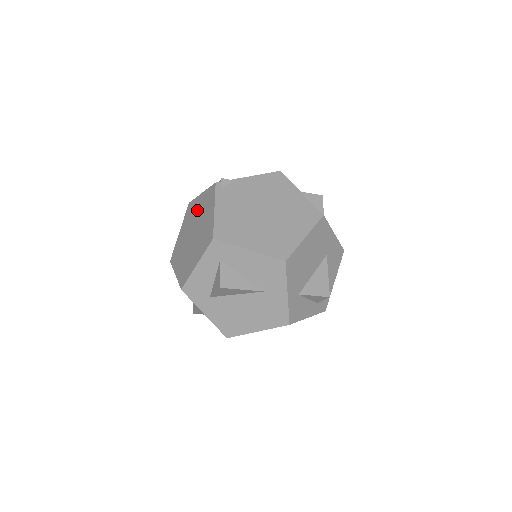
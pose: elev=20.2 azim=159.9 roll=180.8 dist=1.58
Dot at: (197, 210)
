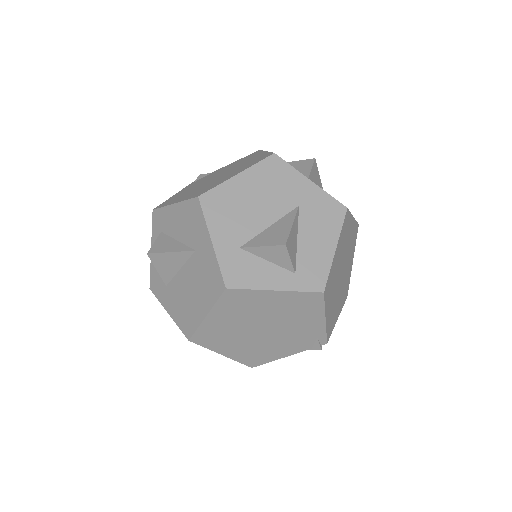
Dot at: occluded
